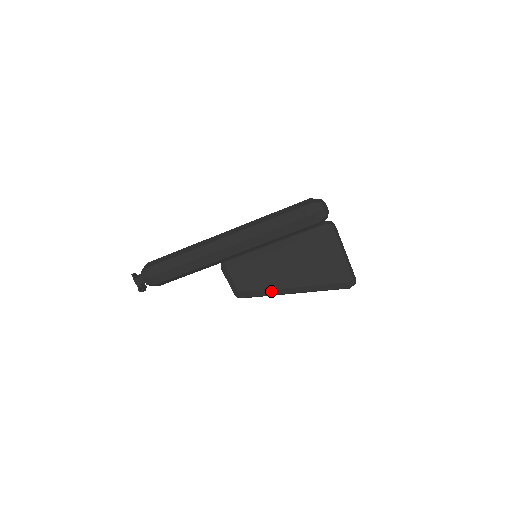
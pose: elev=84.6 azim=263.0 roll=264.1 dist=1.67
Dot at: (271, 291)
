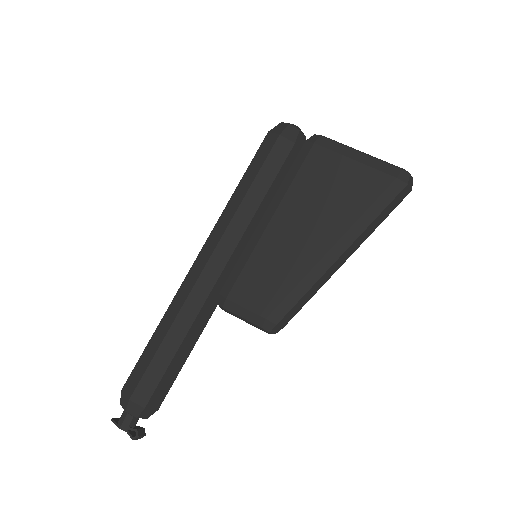
Dot at: (307, 279)
